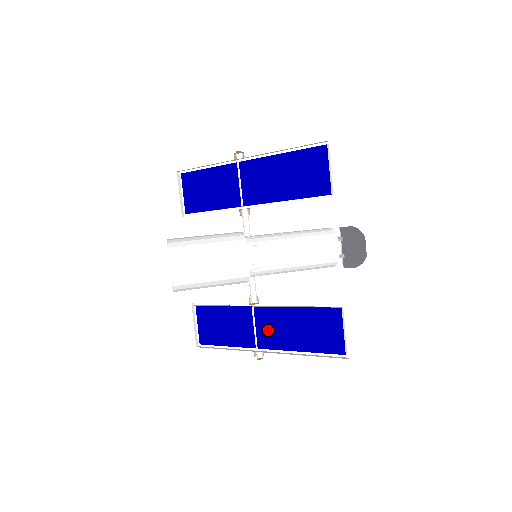
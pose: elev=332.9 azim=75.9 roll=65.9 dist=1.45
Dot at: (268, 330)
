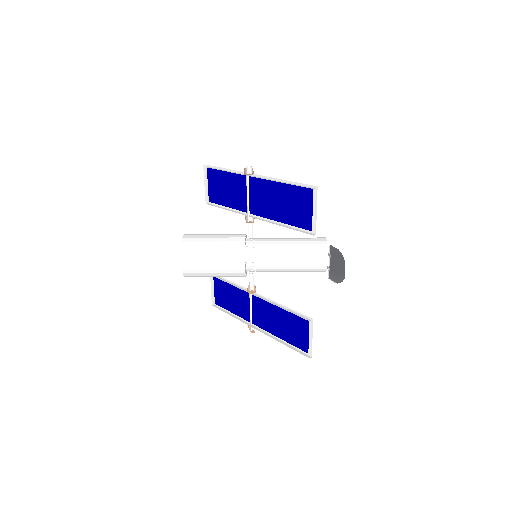
Dot at: (260, 314)
